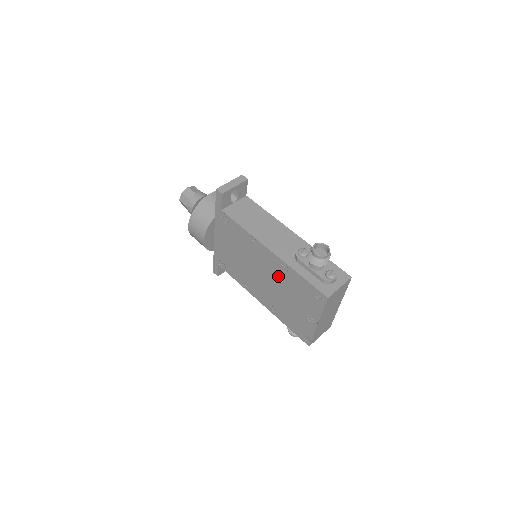
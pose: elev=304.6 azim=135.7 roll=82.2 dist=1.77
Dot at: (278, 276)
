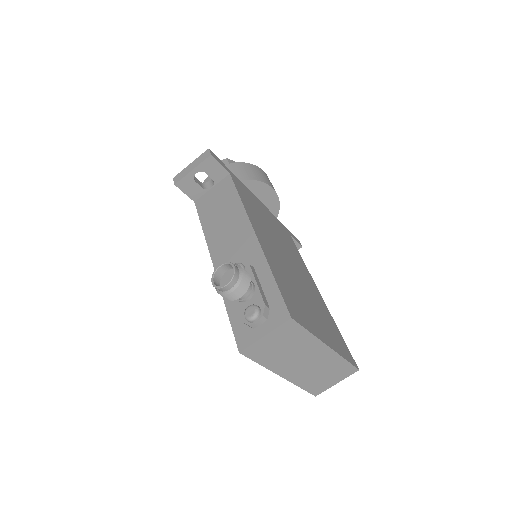
Dot at: occluded
